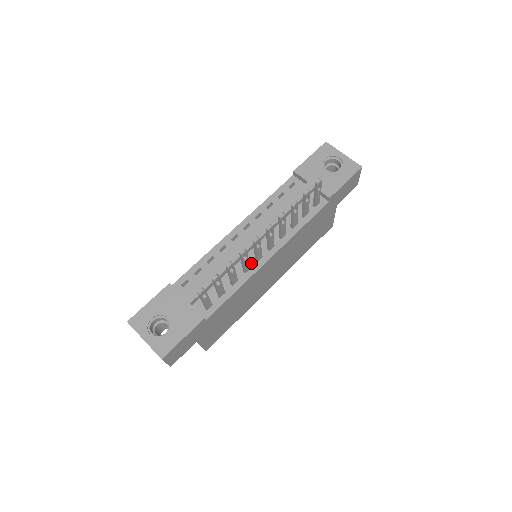
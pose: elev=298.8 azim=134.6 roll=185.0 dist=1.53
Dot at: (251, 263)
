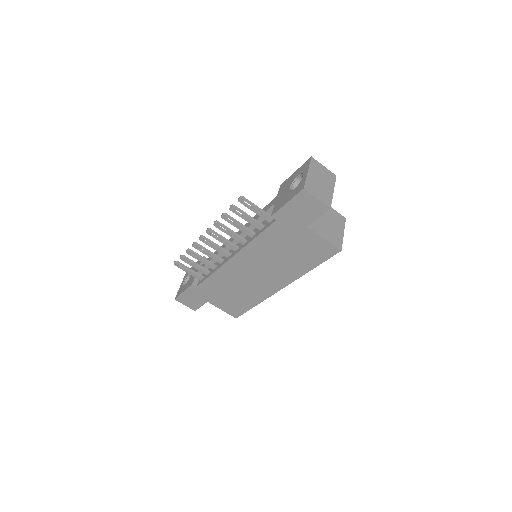
Dot at: (226, 258)
